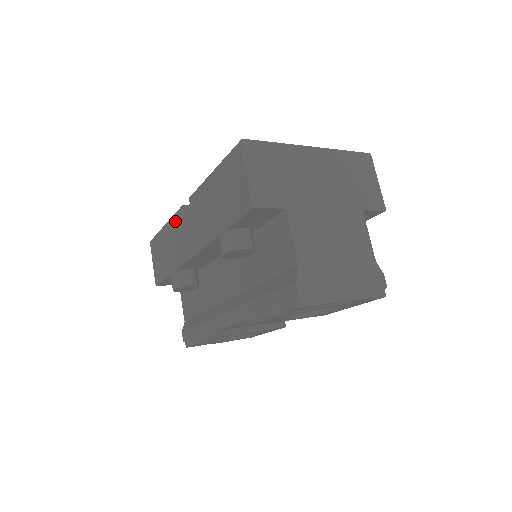
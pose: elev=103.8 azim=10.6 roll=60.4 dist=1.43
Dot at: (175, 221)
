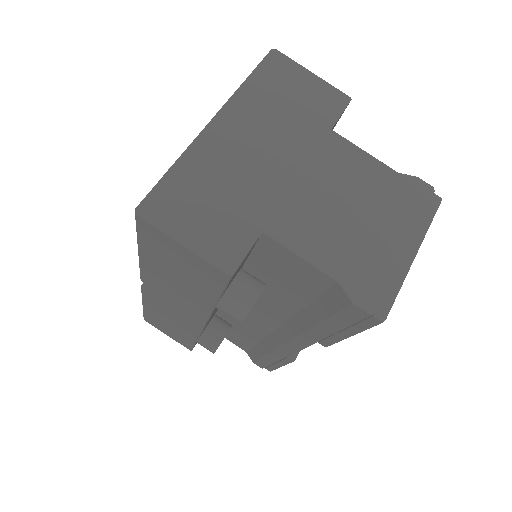
Dot at: (150, 302)
